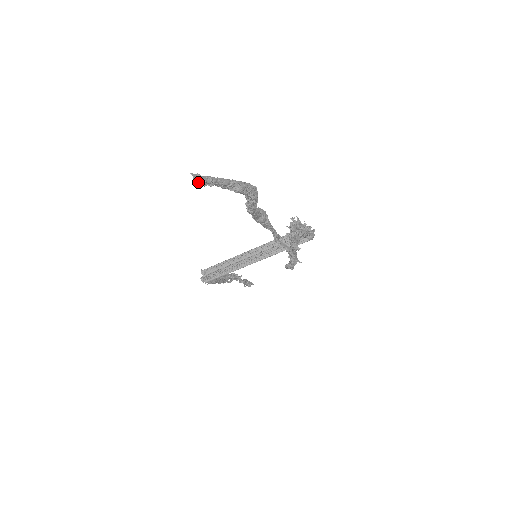
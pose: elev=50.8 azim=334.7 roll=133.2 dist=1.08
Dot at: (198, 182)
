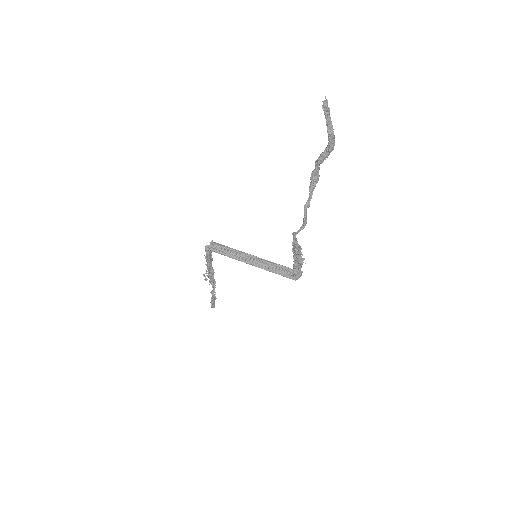
Dot at: (324, 104)
